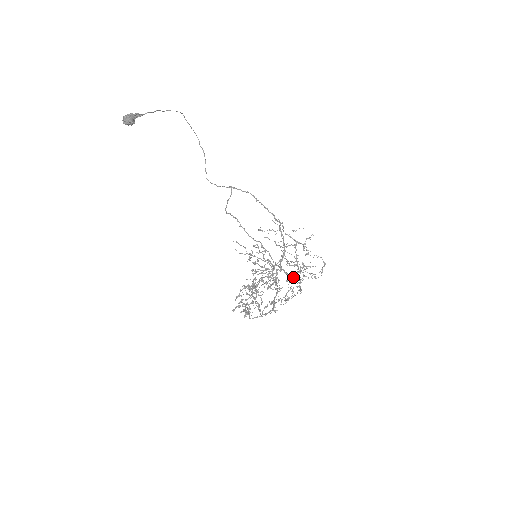
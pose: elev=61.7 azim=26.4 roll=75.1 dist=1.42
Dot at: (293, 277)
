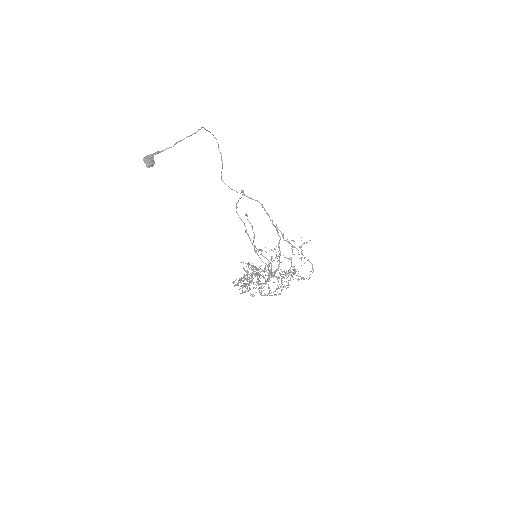
Dot at: (285, 273)
